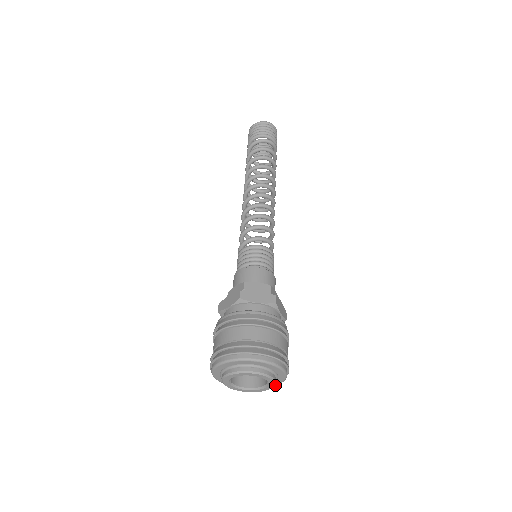
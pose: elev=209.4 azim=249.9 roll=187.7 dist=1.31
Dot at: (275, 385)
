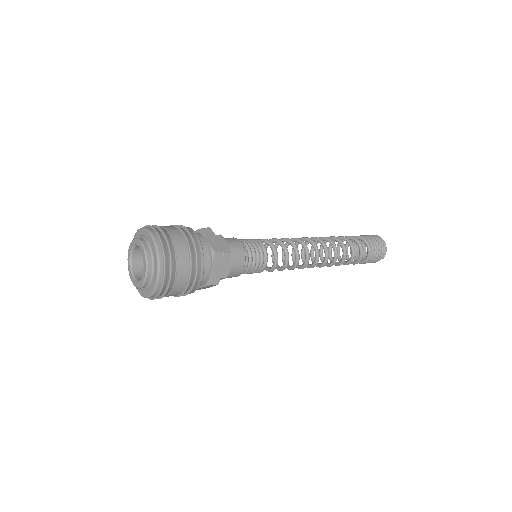
Dot at: (157, 274)
